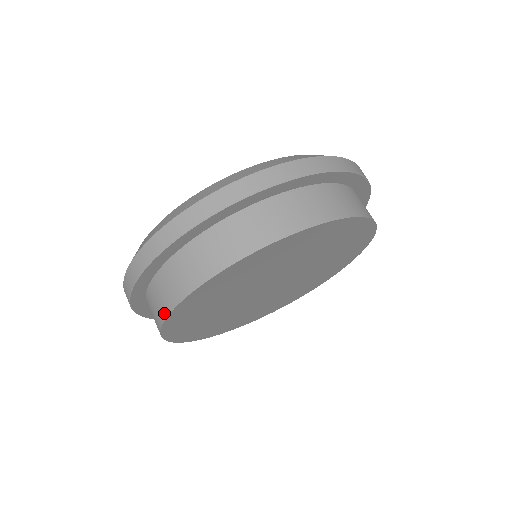
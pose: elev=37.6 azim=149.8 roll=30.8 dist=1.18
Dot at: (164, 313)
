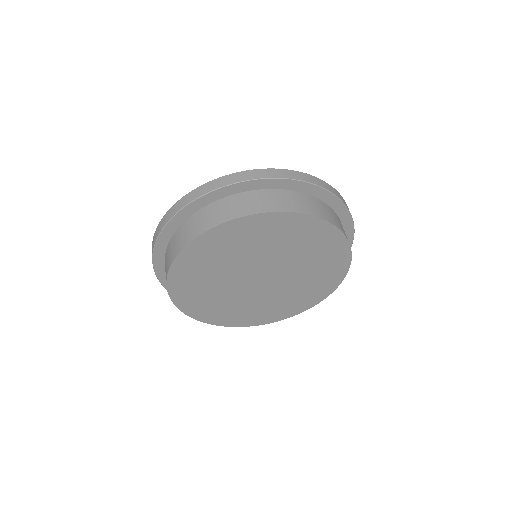
Dot at: (181, 247)
